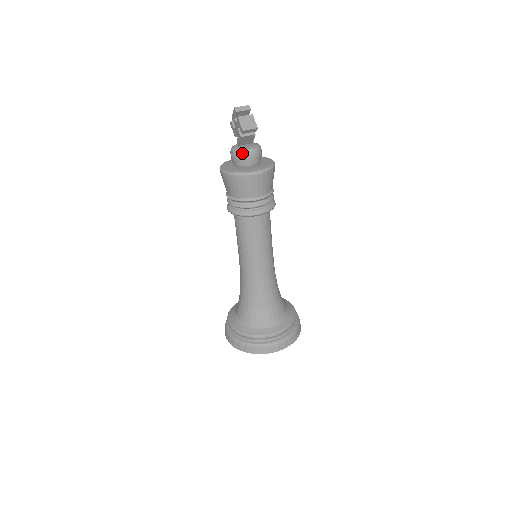
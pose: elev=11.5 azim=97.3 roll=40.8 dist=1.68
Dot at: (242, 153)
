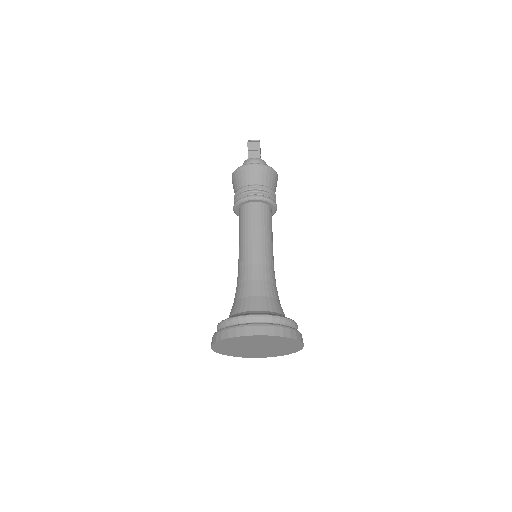
Dot at: (247, 160)
